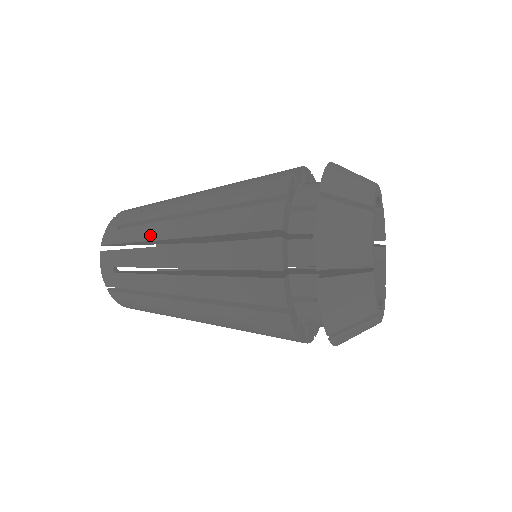
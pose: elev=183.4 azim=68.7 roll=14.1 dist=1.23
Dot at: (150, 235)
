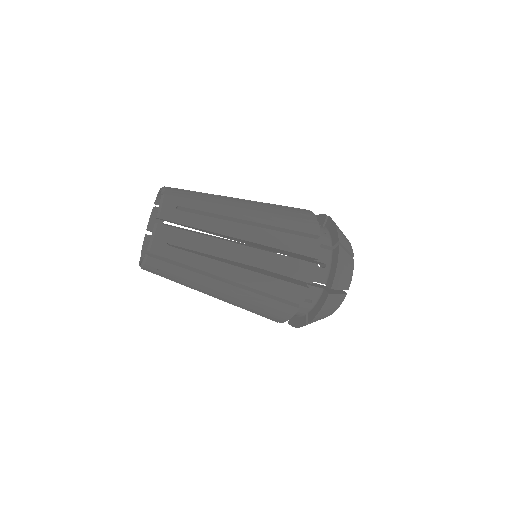
Dot at: (213, 227)
